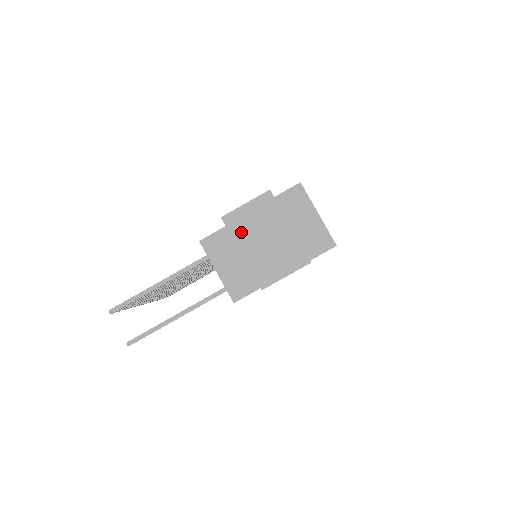
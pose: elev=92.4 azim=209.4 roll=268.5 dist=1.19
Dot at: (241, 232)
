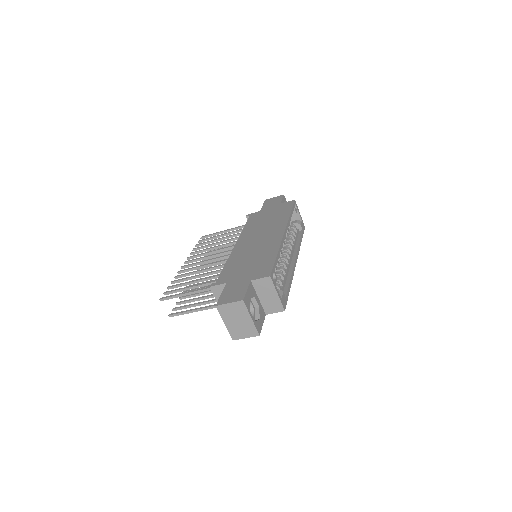
Dot at: (225, 315)
